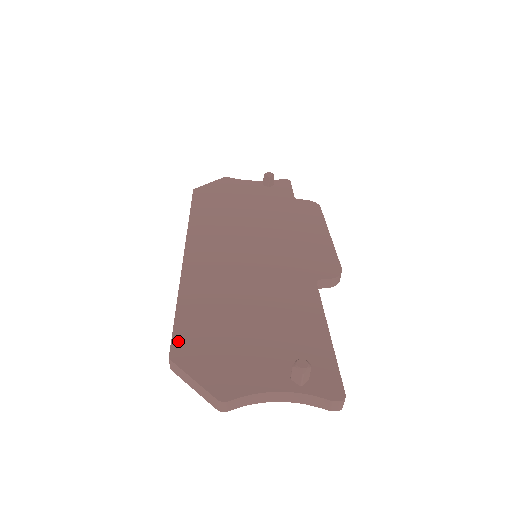
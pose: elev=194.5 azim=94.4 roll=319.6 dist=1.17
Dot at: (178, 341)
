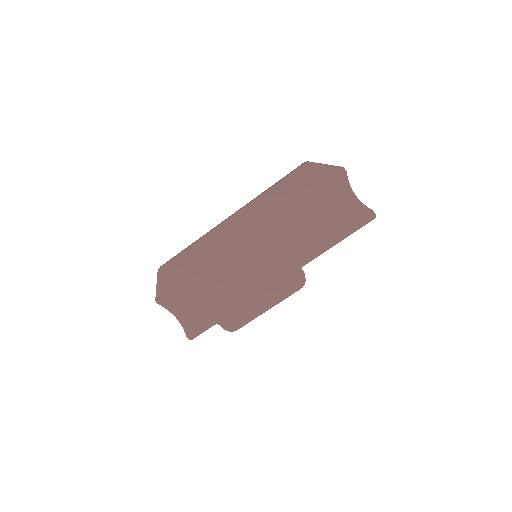
Dot at: occluded
